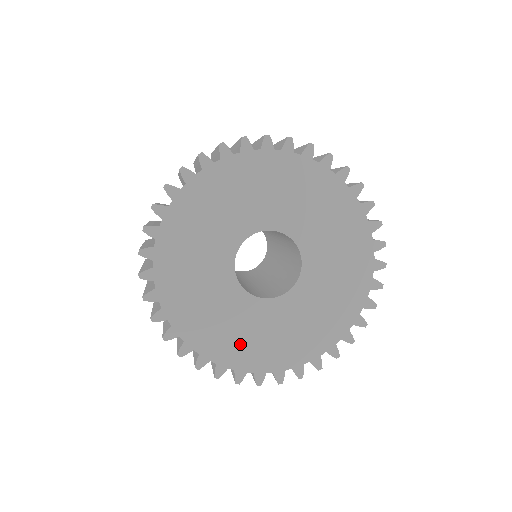
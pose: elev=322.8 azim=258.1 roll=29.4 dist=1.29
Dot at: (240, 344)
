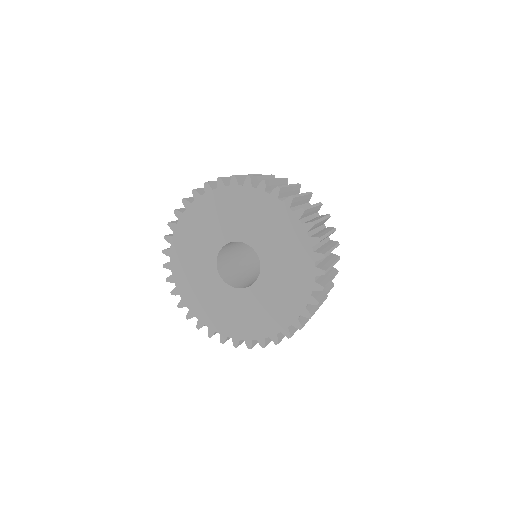
Dot at: (194, 289)
